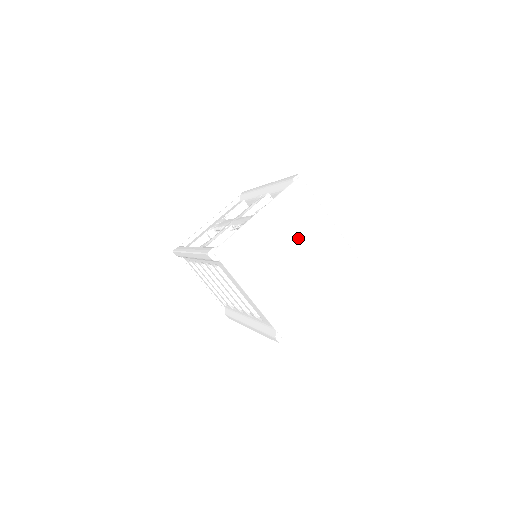
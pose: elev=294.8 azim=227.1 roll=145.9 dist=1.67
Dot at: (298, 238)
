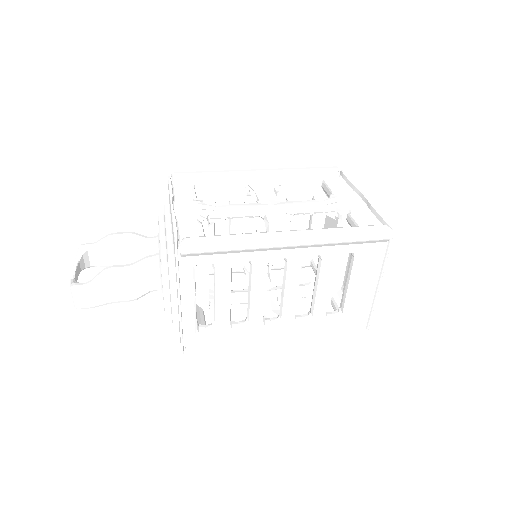
Dot at: occluded
